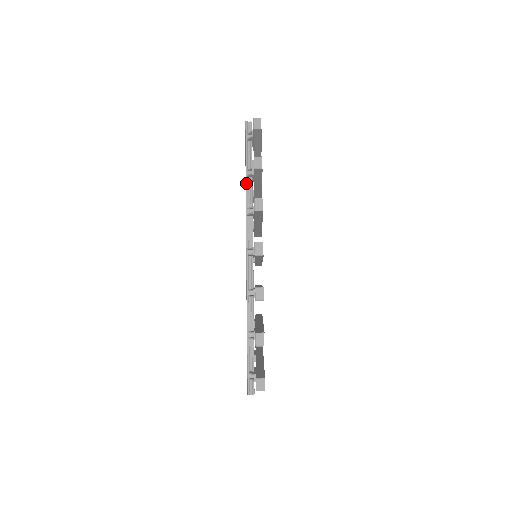
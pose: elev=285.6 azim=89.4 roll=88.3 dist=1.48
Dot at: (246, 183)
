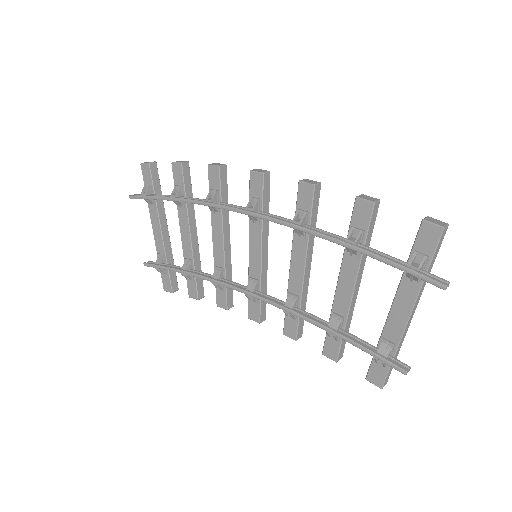
Dot at: (181, 198)
